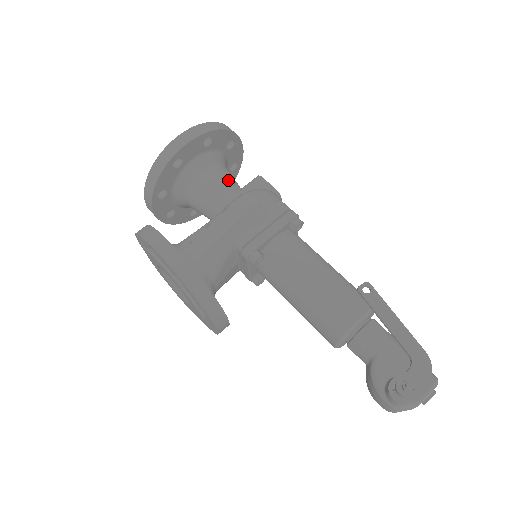
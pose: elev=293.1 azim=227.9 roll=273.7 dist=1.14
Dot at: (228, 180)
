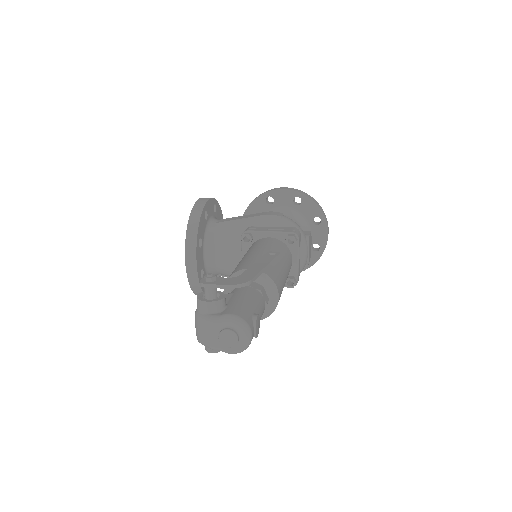
Dot at: occluded
